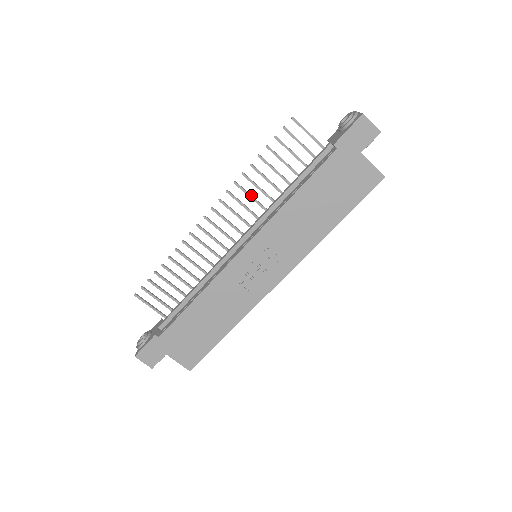
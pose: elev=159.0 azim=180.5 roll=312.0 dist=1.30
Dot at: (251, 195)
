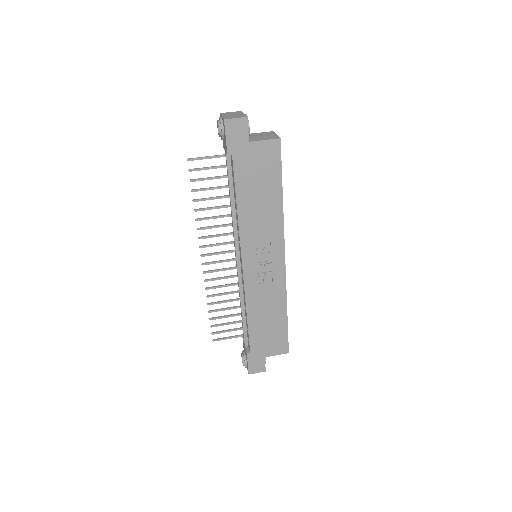
Dot at: (215, 226)
